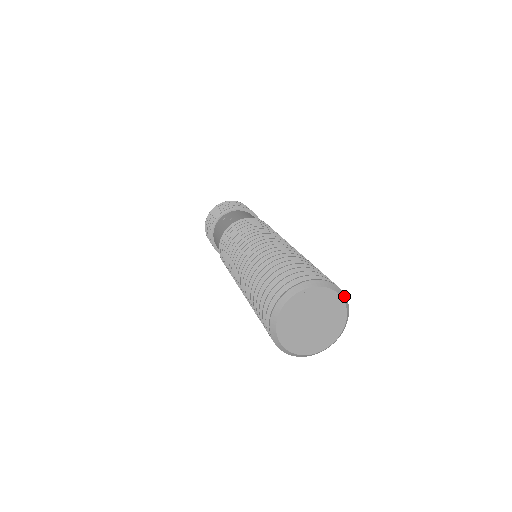
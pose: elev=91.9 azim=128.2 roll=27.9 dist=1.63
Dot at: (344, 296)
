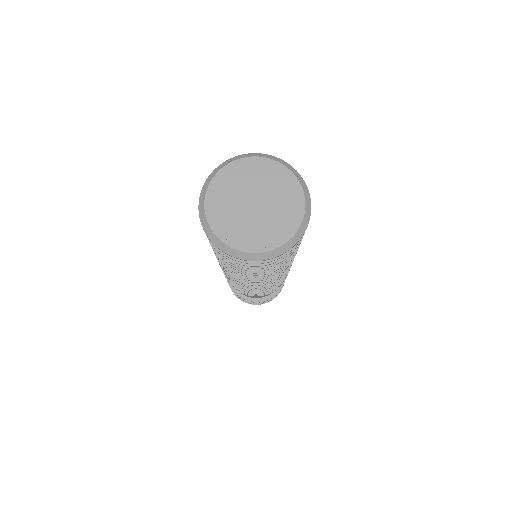
Dot at: (287, 165)
